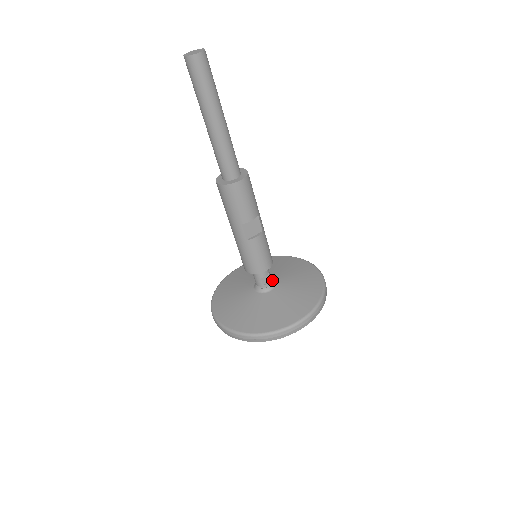
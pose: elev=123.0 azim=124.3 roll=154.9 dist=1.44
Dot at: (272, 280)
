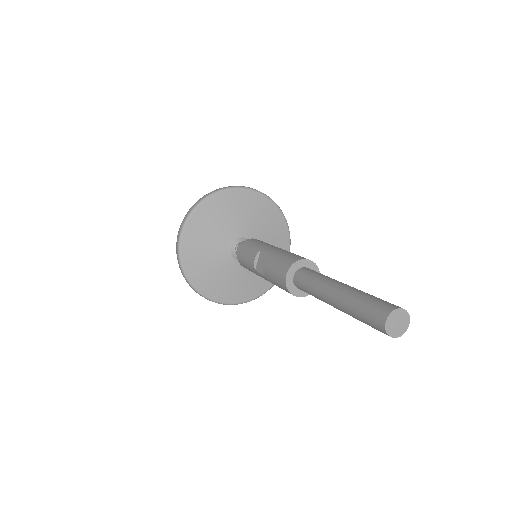
Dot at: occluded
